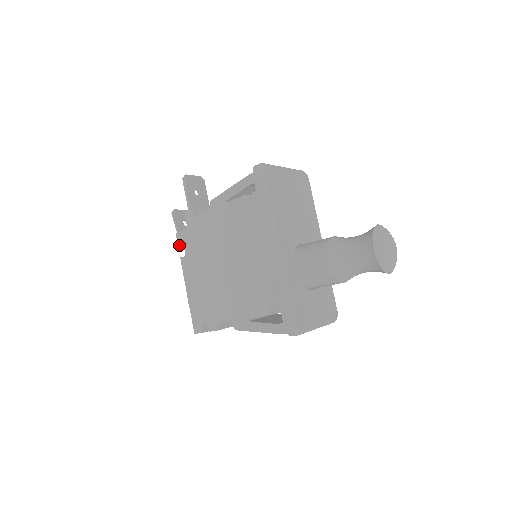
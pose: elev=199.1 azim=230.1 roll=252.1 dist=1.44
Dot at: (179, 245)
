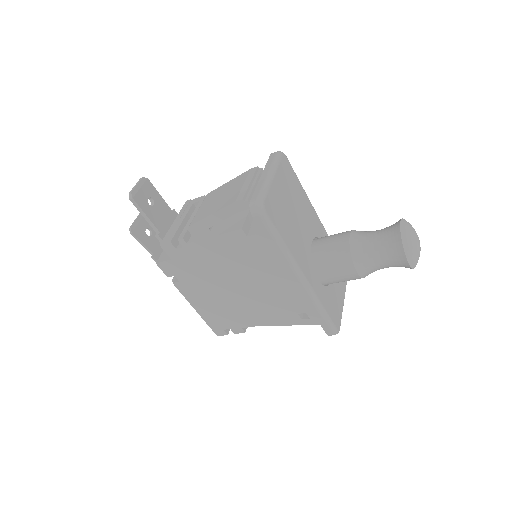
Dot at: (166, 273)
